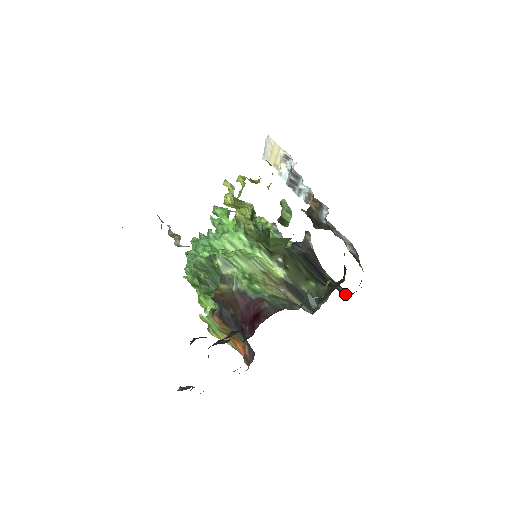
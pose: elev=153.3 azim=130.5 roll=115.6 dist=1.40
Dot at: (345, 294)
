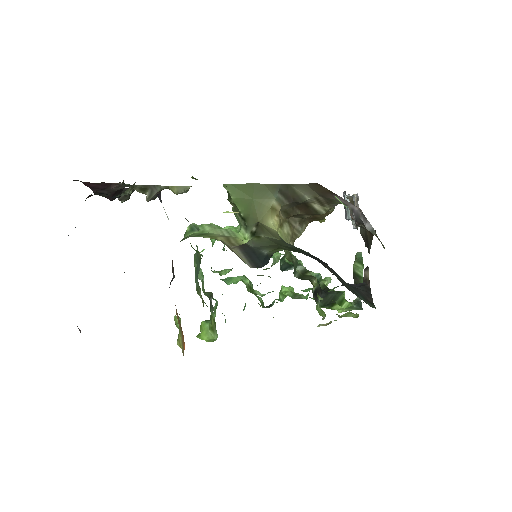
Dot at: occluded
